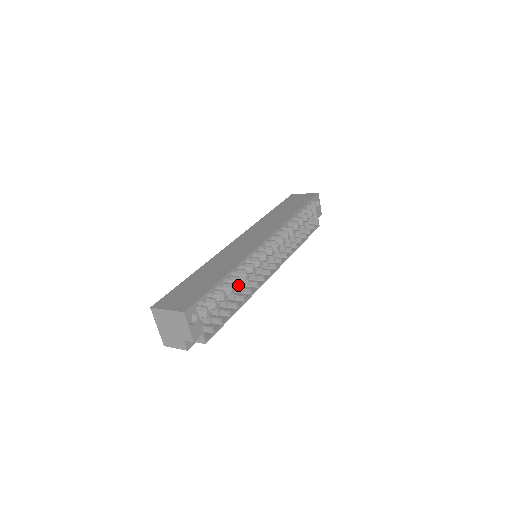
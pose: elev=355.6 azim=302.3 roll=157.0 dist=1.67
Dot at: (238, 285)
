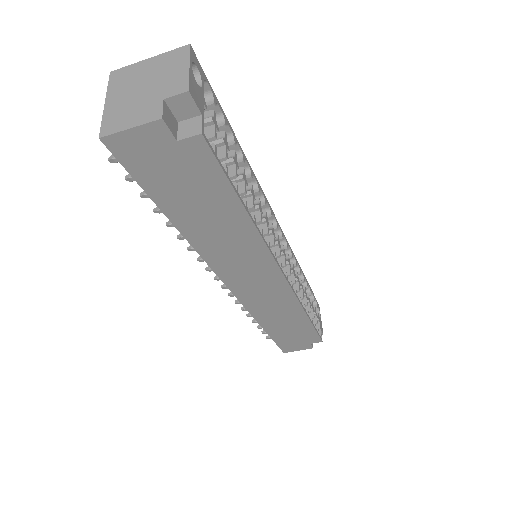
Dot at: (250, 190)
